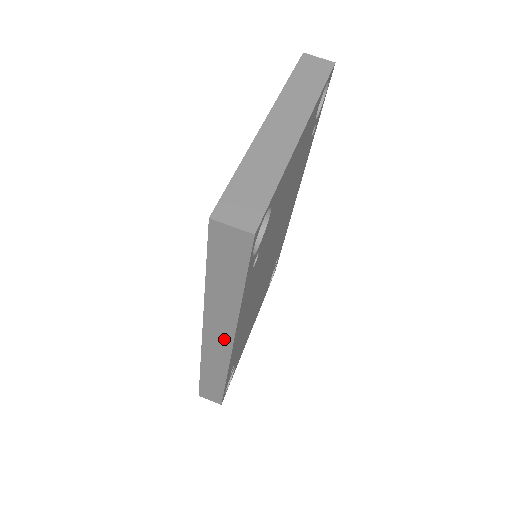
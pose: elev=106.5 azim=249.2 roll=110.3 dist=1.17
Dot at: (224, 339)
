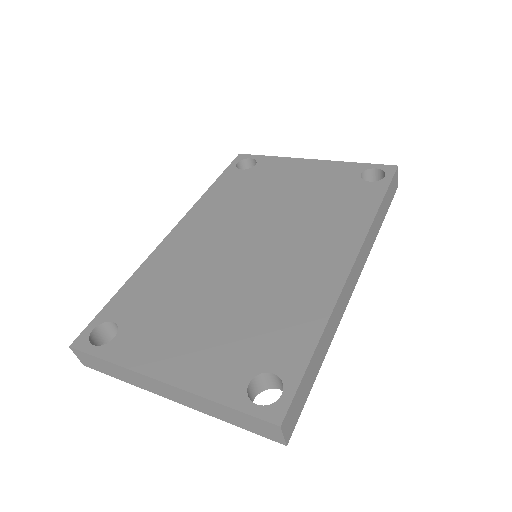
Dot at: occluded
